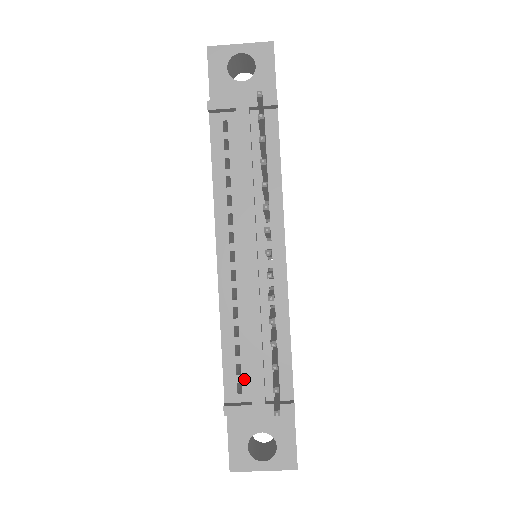
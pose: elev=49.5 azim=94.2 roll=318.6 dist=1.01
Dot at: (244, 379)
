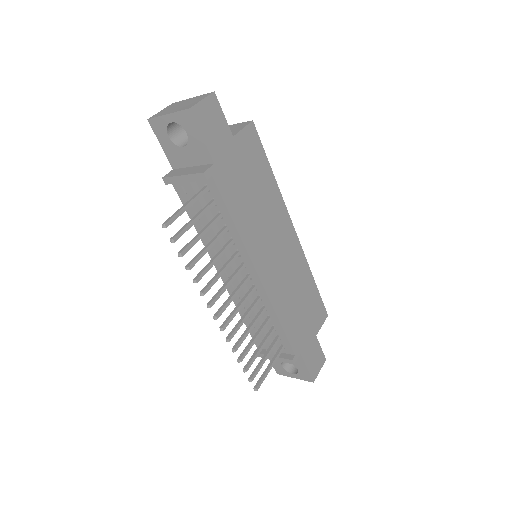
Dot at: occluded
